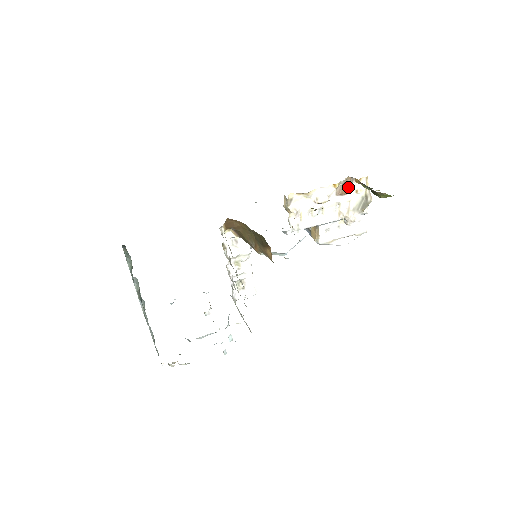
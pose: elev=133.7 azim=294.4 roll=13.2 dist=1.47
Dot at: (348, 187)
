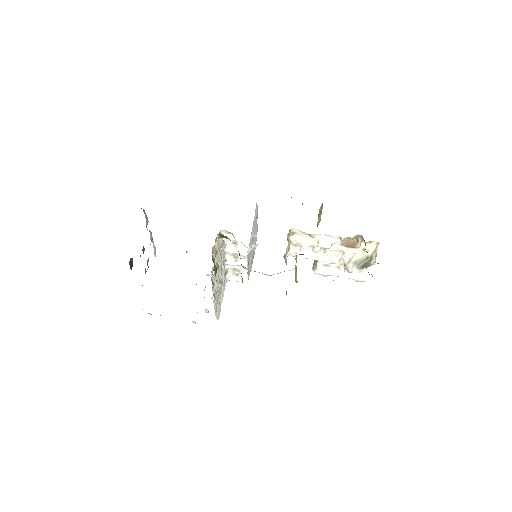
Dot at: (356, 243)
